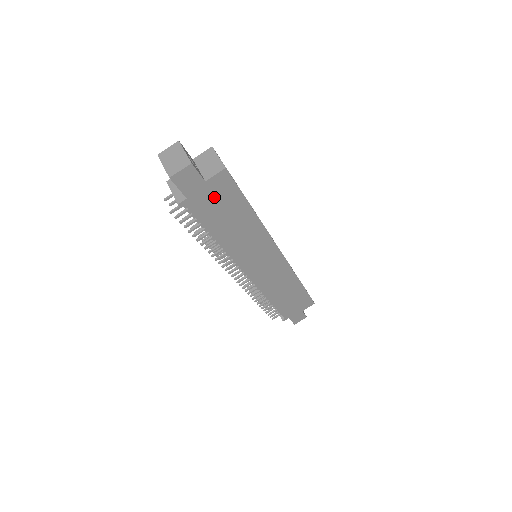
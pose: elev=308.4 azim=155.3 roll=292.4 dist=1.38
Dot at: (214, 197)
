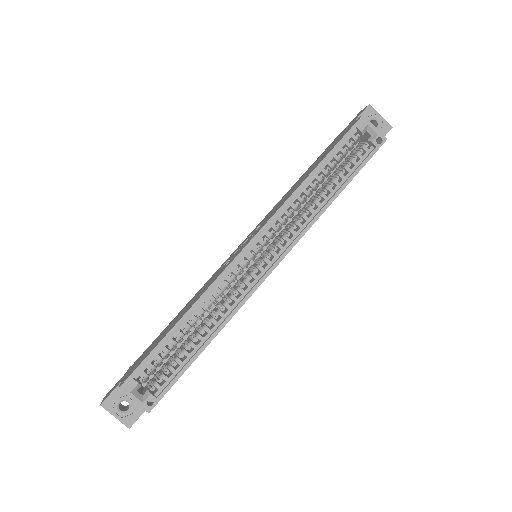
Dot at: occluded
